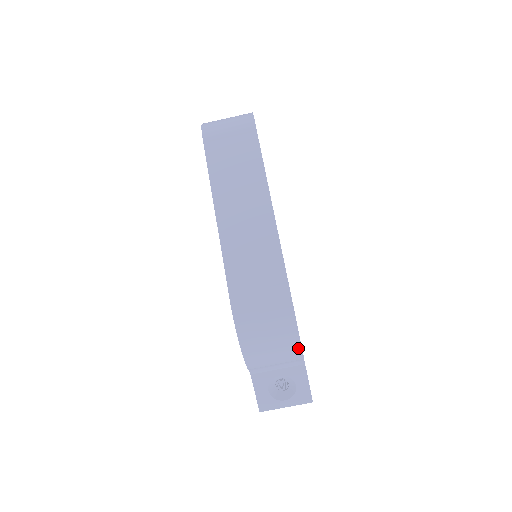
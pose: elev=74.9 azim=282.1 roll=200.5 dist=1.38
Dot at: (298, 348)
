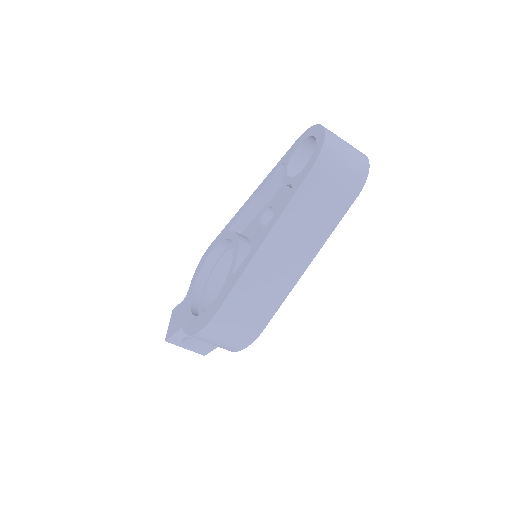
Dot at: occluded
